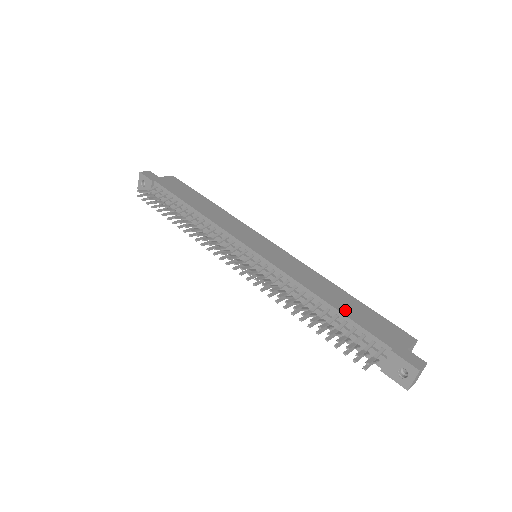
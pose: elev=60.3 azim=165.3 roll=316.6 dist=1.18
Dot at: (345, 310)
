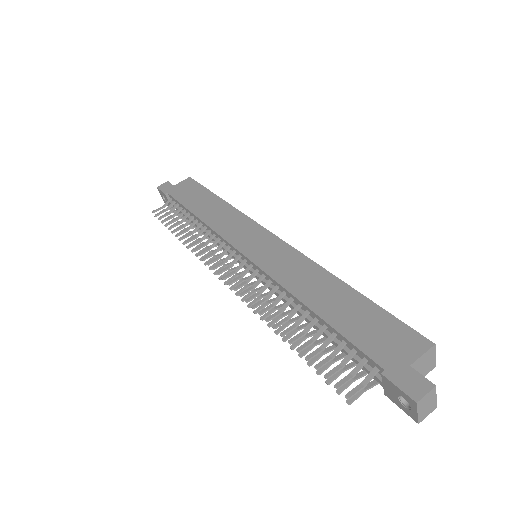
Dot at: (334, 317)
